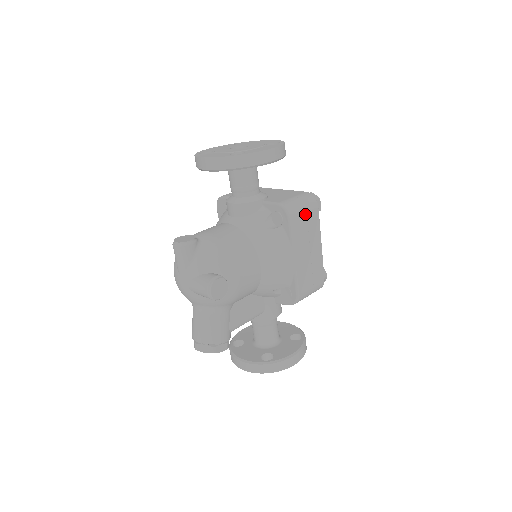
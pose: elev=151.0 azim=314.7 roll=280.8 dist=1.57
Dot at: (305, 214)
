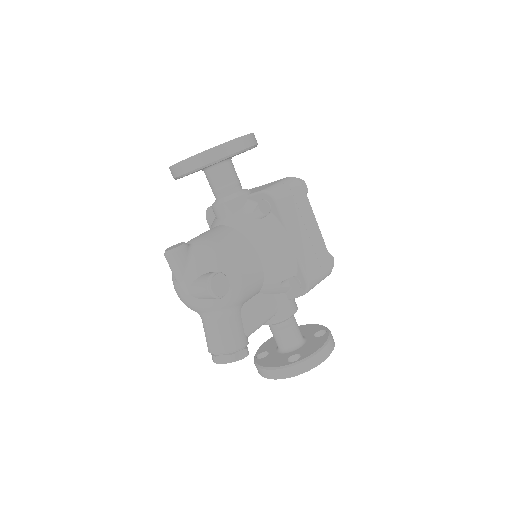
Dot at: (292, 196)
